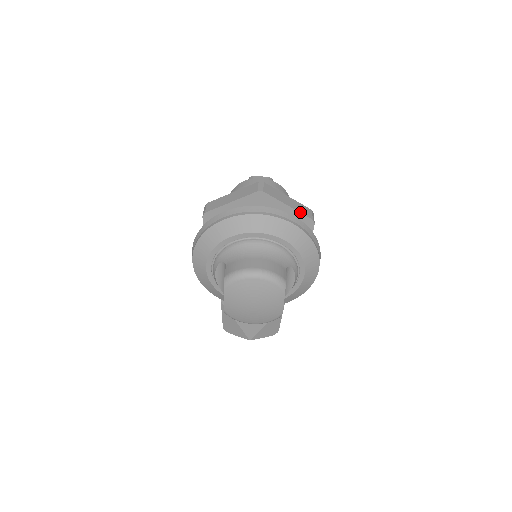
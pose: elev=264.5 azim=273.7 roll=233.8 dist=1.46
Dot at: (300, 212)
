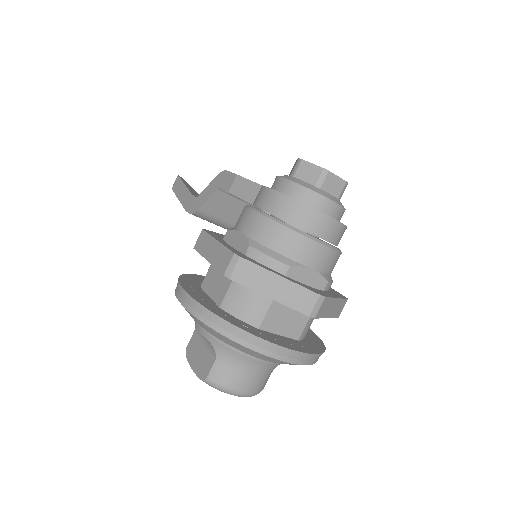
Dot at: (333, 317)
